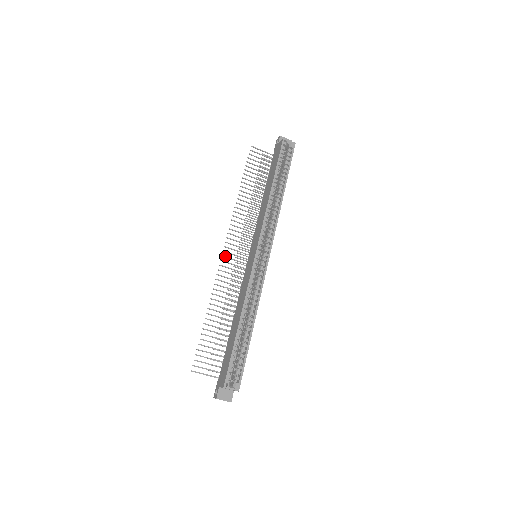
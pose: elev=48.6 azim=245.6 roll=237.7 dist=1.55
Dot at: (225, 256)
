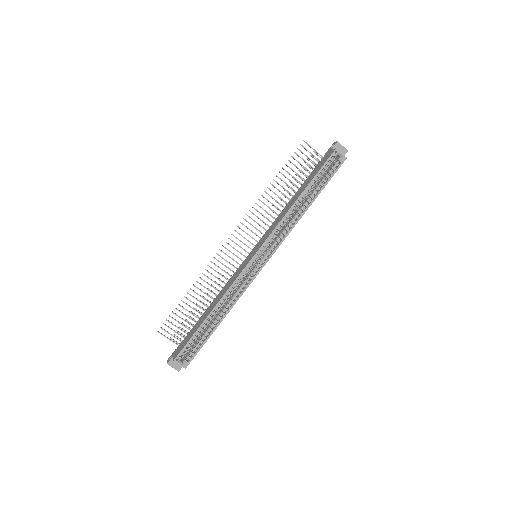
Dot at: occluded
